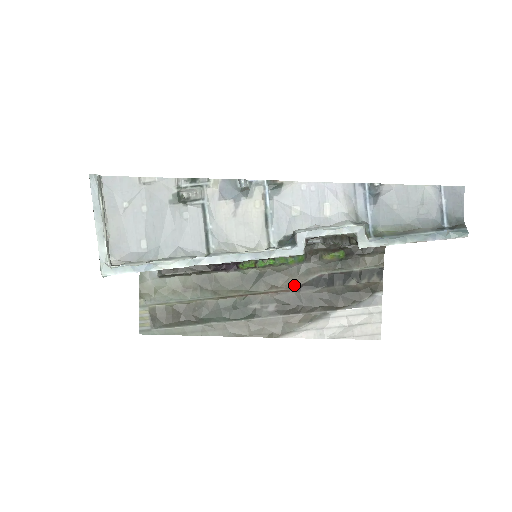
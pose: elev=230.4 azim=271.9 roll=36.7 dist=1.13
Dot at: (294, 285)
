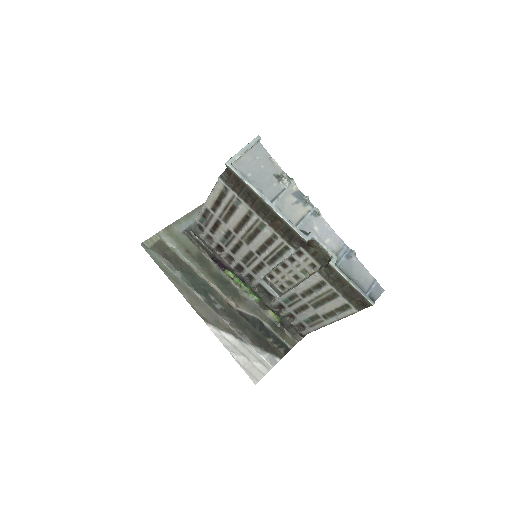
Dot at: (241, 308)
